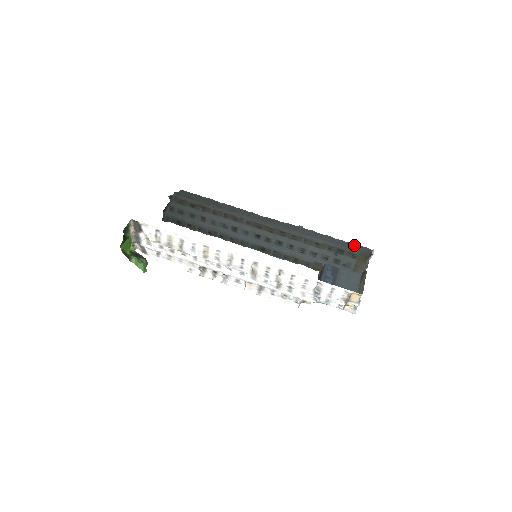
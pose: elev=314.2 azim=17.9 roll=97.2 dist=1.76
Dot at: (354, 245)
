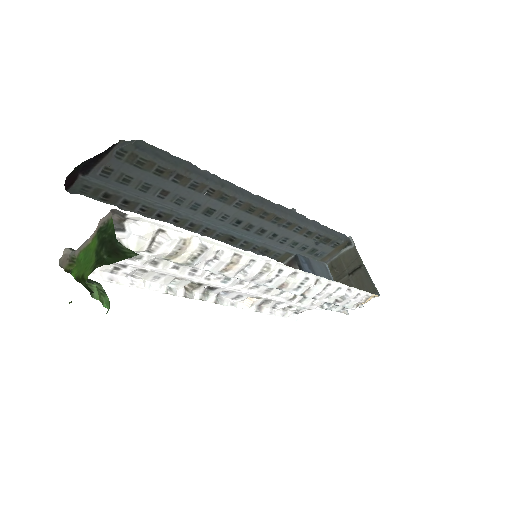
Dot at: (337, 232)
